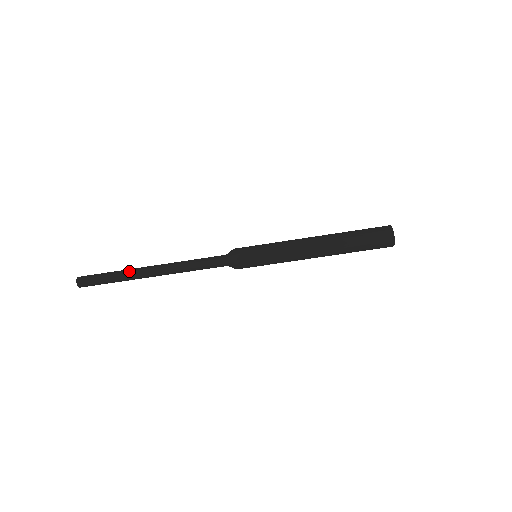
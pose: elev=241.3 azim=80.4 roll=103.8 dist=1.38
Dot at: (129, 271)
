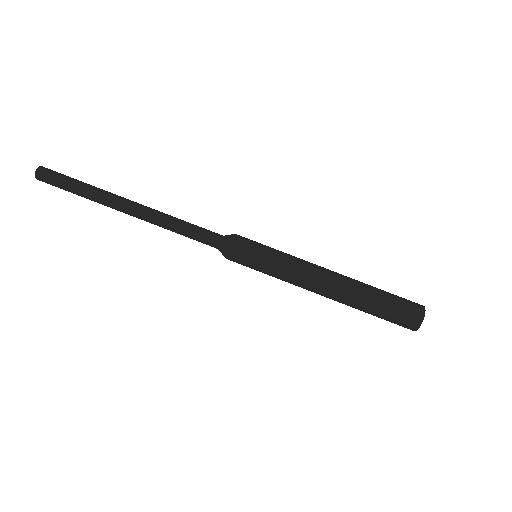
Dot at: (102, 195)
